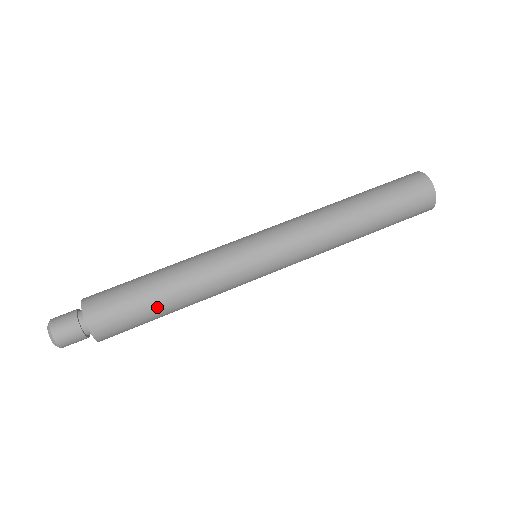
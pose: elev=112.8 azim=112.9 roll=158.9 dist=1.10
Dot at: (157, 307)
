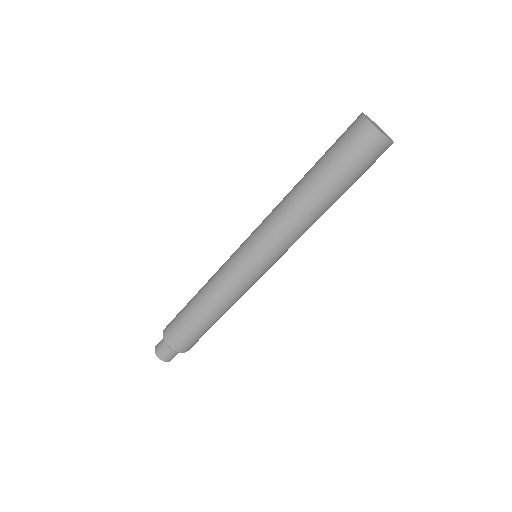
Dot at: occluded
